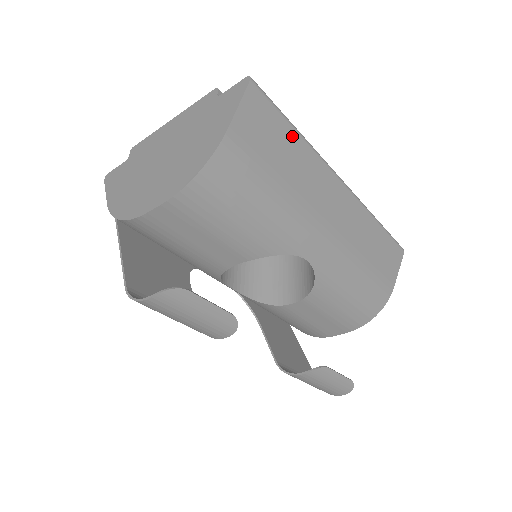
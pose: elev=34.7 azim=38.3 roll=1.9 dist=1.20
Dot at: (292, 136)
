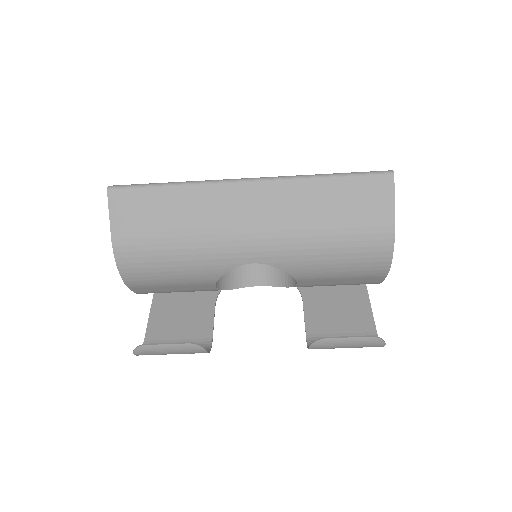
Dot at: (166, 194)
